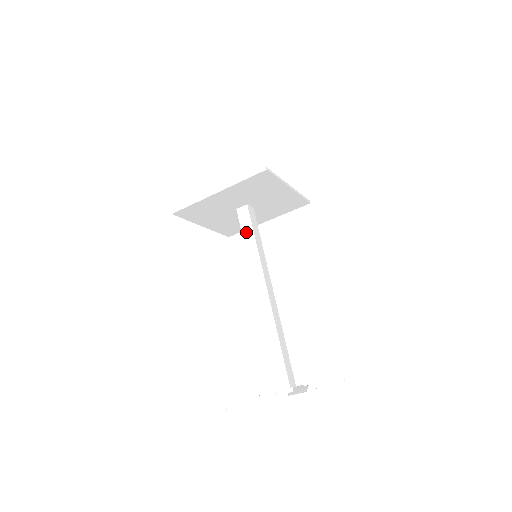
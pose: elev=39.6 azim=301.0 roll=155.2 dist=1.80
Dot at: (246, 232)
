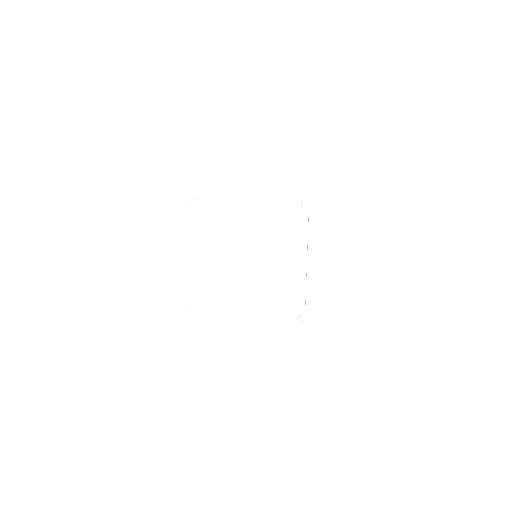
Dot at: occluded
